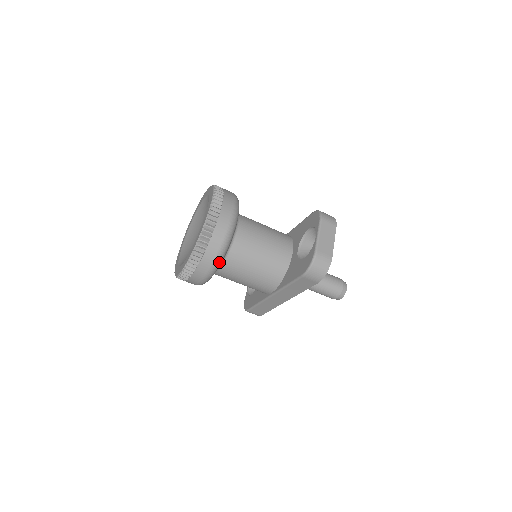
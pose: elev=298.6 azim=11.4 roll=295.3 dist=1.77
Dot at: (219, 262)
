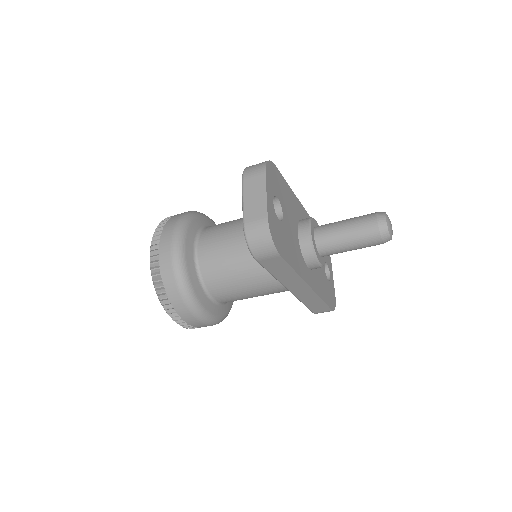
Dot at: (190, 296)
